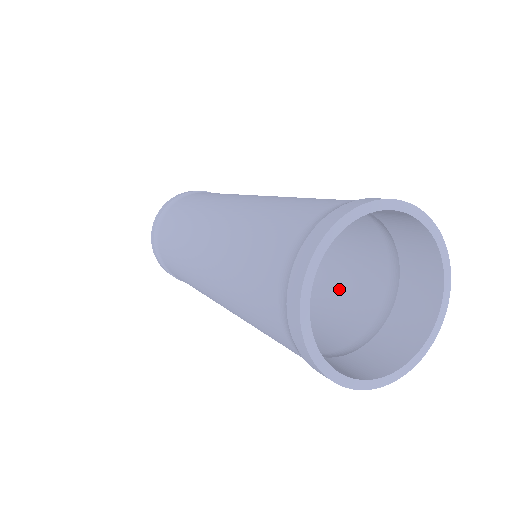
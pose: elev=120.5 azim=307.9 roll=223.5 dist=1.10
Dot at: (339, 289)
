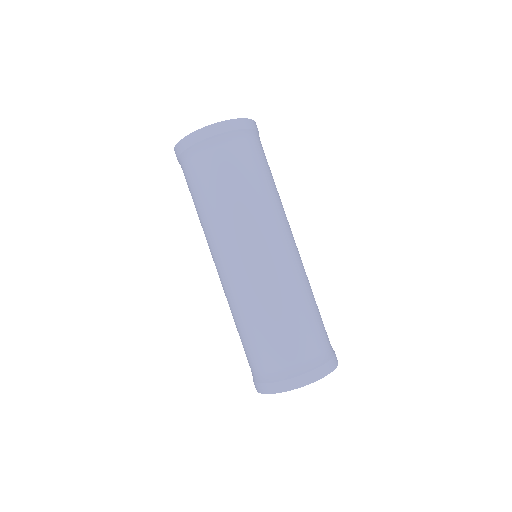
Dot at: occluded
